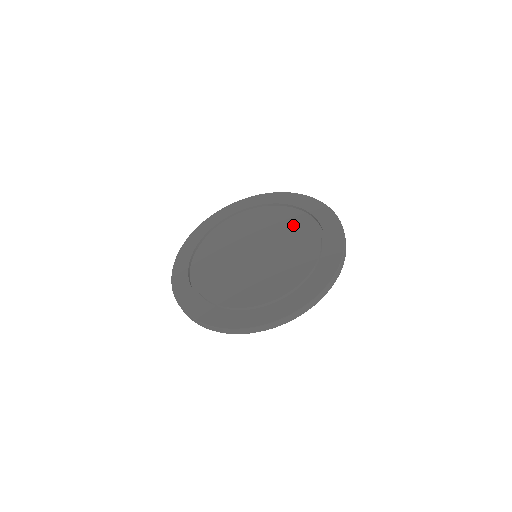
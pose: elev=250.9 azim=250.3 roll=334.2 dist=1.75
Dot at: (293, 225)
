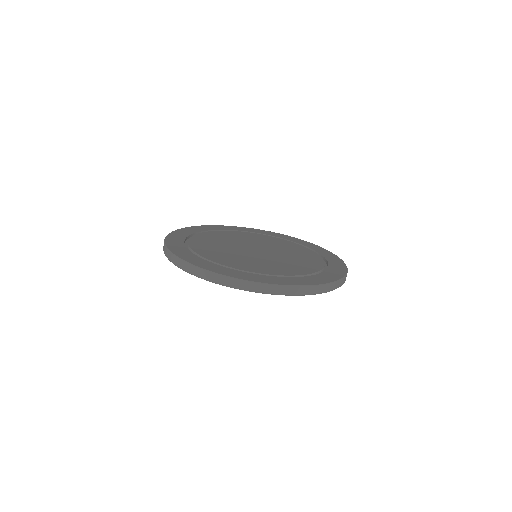
Dot at: (302, 253)
